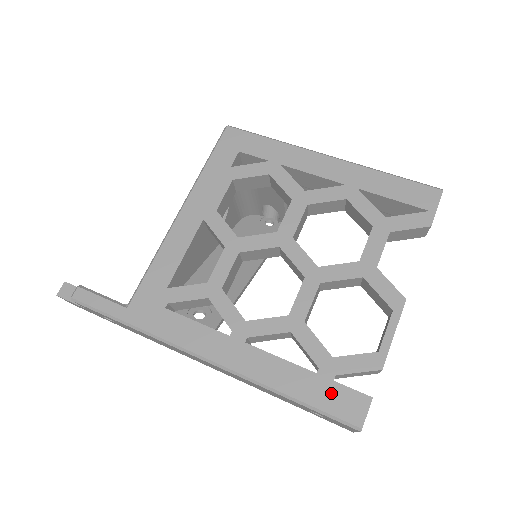
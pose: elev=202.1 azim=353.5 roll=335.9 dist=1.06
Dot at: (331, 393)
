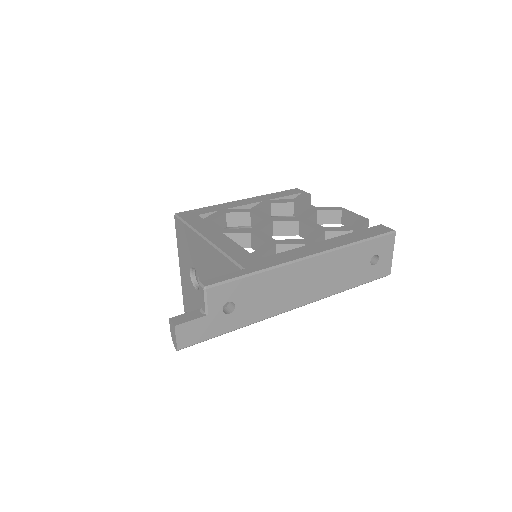
Dot at: (369, 231)
